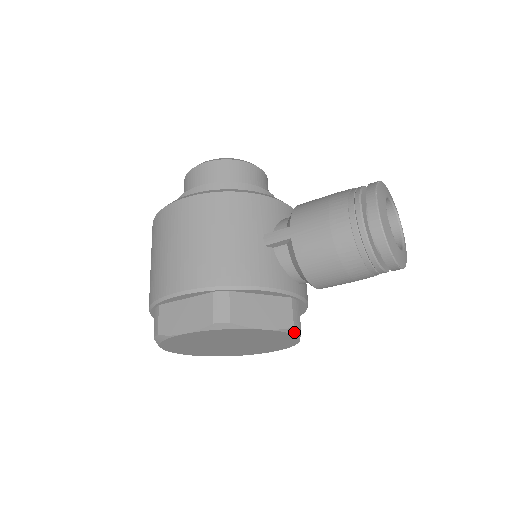
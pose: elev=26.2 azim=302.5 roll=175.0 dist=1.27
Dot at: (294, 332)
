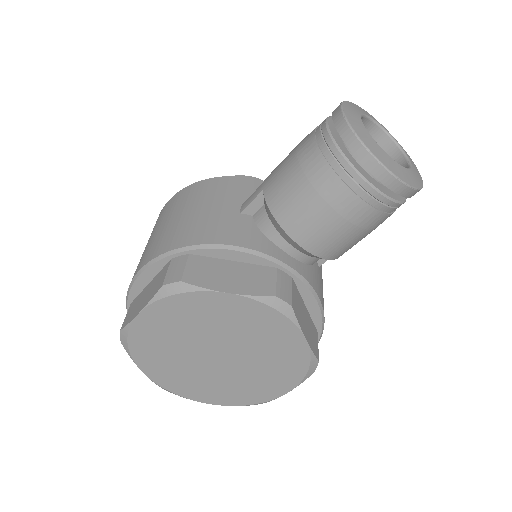
Dot at: (281, 308)
